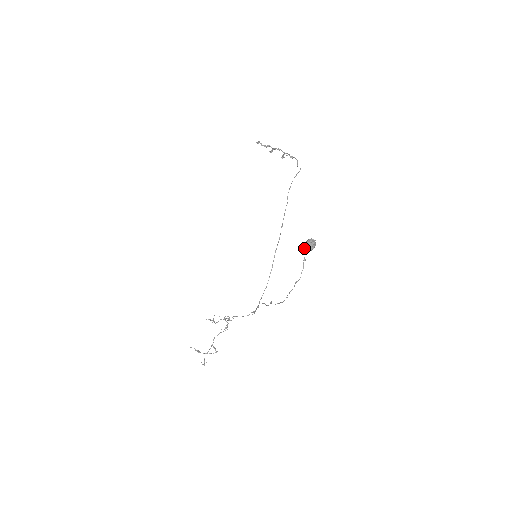
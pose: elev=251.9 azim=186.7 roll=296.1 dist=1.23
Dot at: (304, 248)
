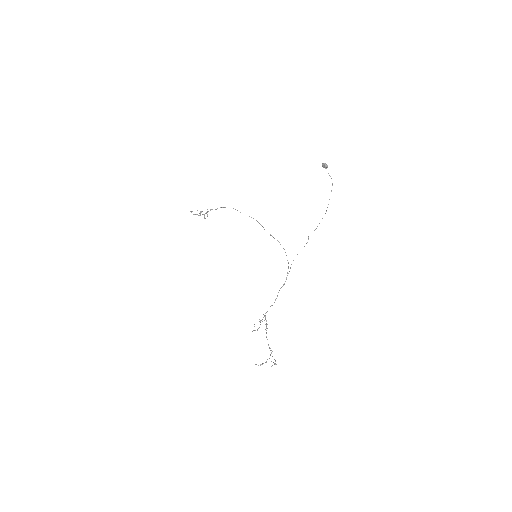
Dot at: (326, 166)
